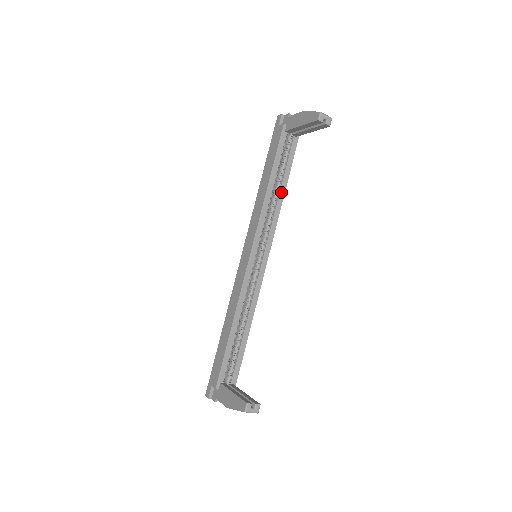
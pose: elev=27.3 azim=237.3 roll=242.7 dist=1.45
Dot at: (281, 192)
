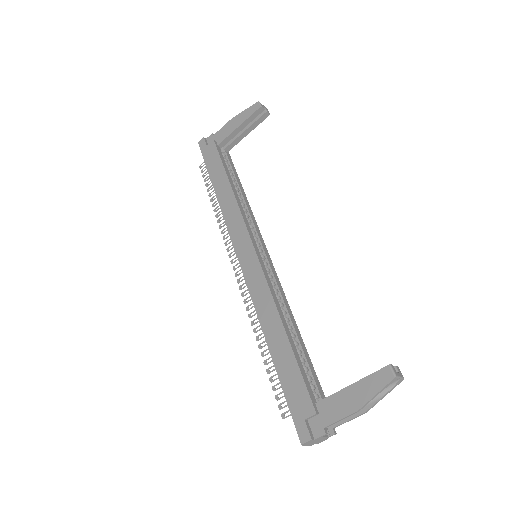
Dot at: (243, 195)
